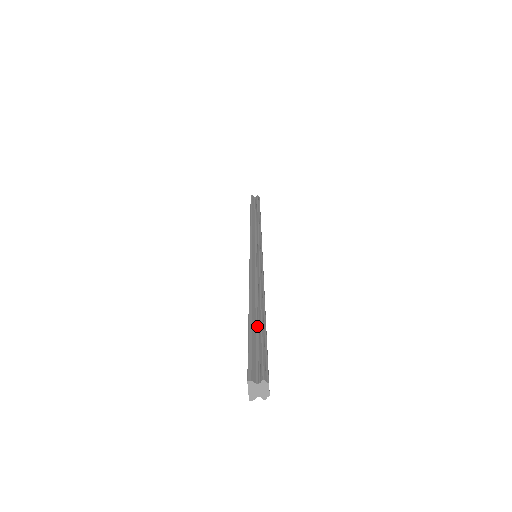
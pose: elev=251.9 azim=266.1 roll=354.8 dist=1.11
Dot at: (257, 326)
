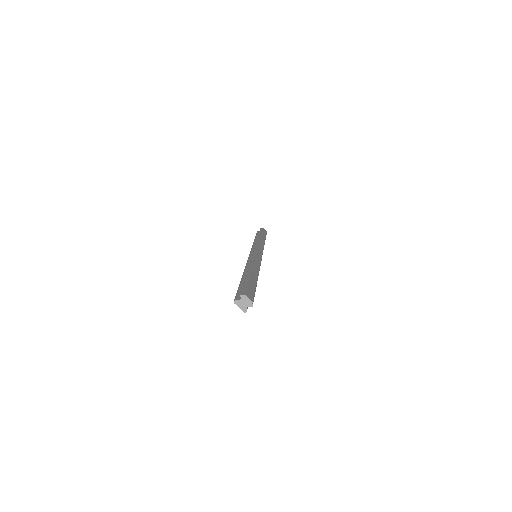
Dot at: occluded
